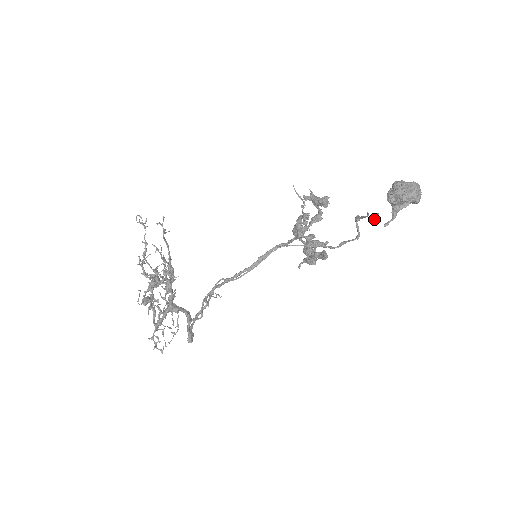
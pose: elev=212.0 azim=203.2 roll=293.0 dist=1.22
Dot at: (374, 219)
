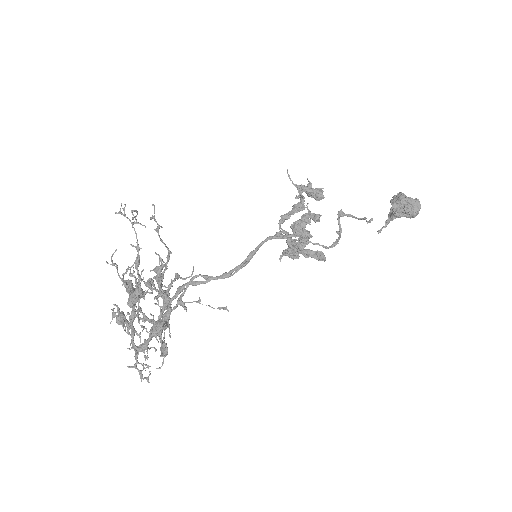
Dot at: (367, 223)
